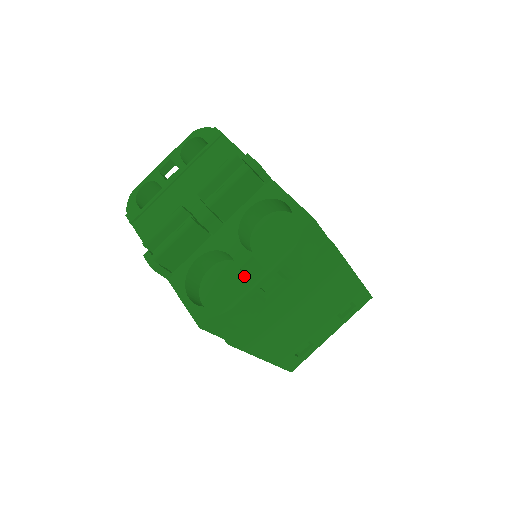
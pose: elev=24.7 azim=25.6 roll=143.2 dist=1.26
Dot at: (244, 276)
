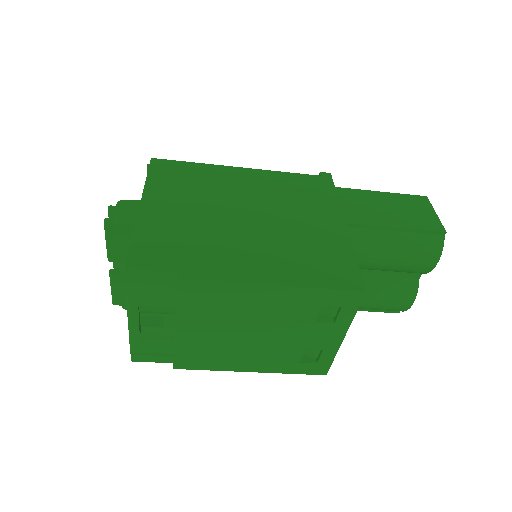
Dot at: occluded
